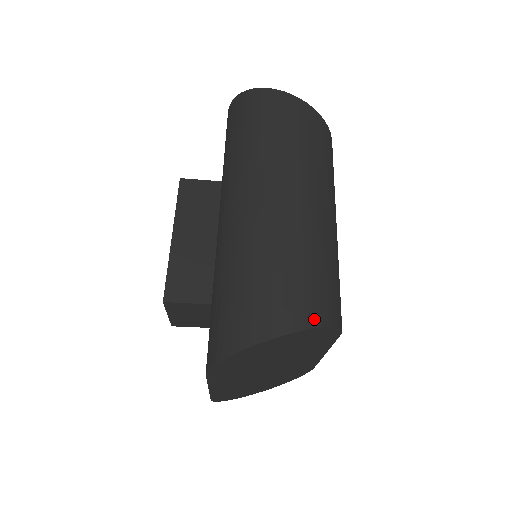
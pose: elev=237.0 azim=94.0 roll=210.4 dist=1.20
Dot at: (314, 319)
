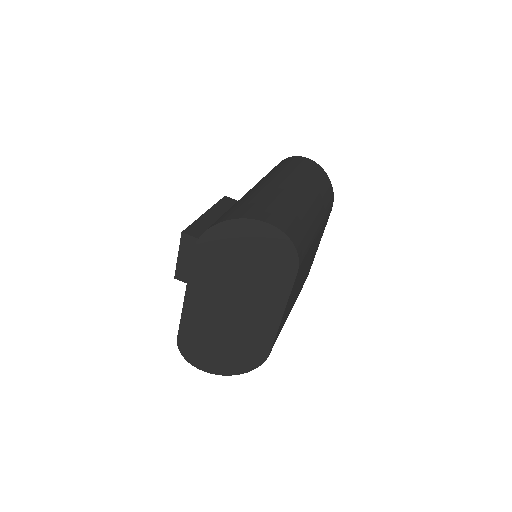
Dot at: (281, 226)
